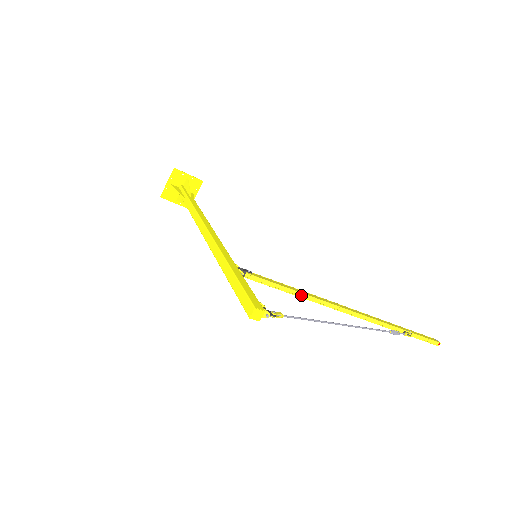
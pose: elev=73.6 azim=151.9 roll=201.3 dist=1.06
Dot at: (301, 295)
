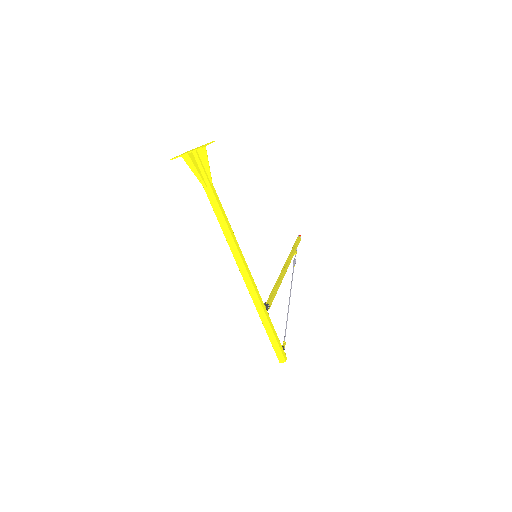
Dot at: occluded
